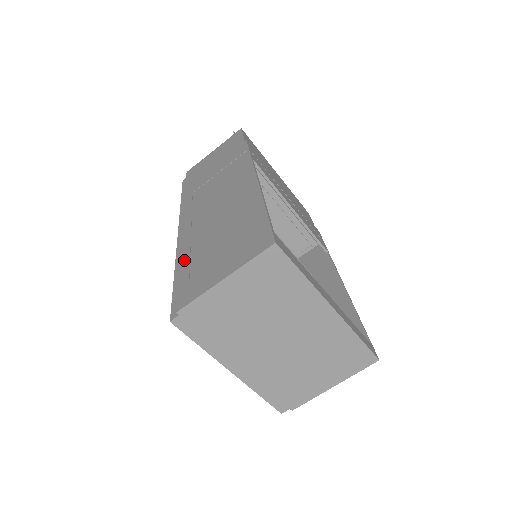
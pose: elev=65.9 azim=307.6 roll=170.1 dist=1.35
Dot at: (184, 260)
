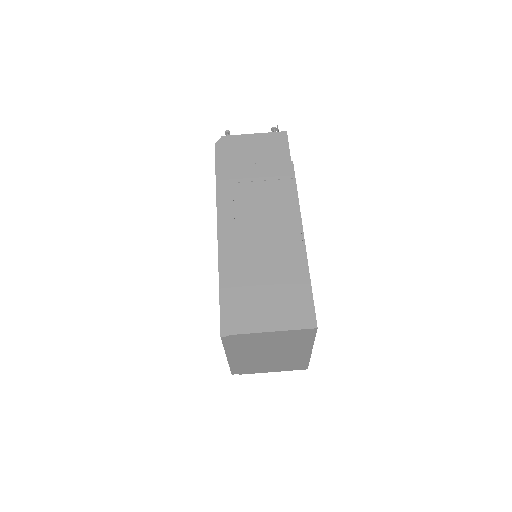
Dot at: (232, 277)
